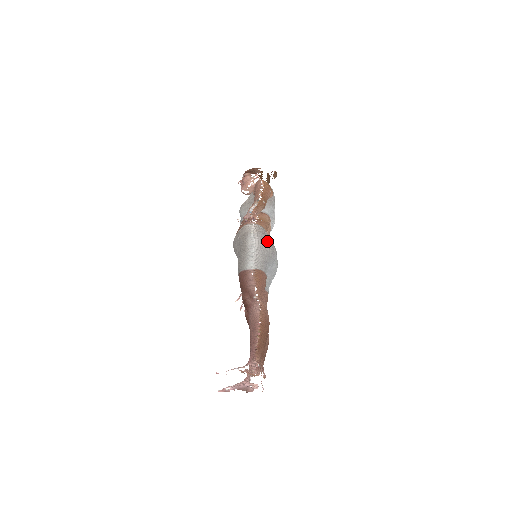
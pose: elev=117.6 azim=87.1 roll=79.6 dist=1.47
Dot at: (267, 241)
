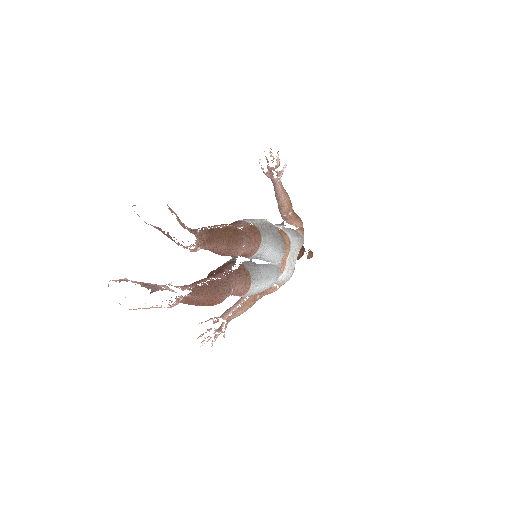
Dot at: (278, 232)
